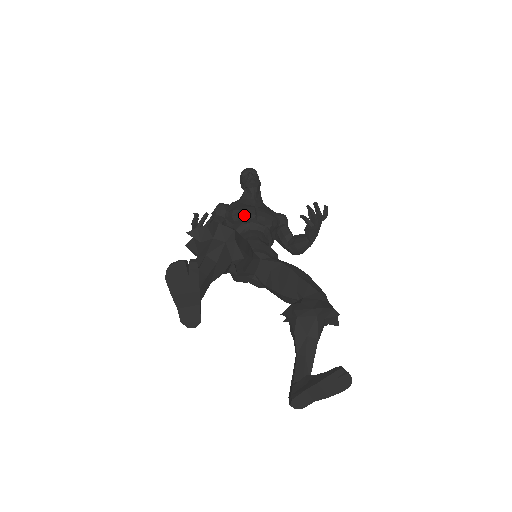
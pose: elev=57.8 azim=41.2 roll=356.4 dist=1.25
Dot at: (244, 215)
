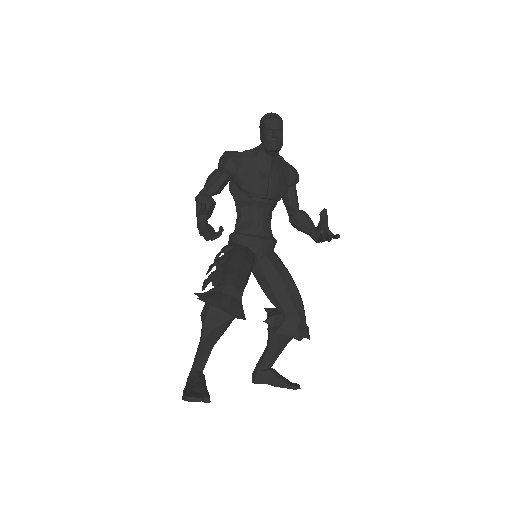
Dot at: (255, 193)
